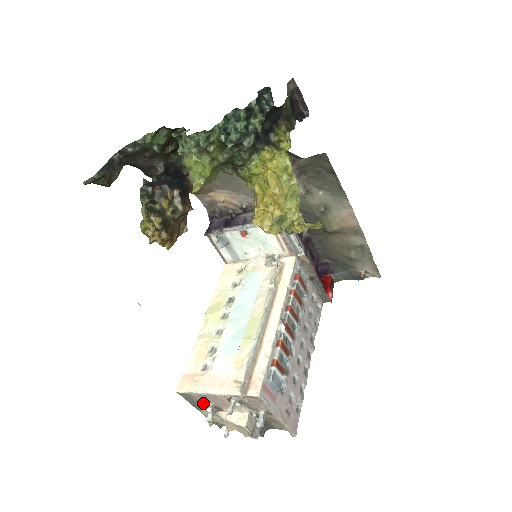
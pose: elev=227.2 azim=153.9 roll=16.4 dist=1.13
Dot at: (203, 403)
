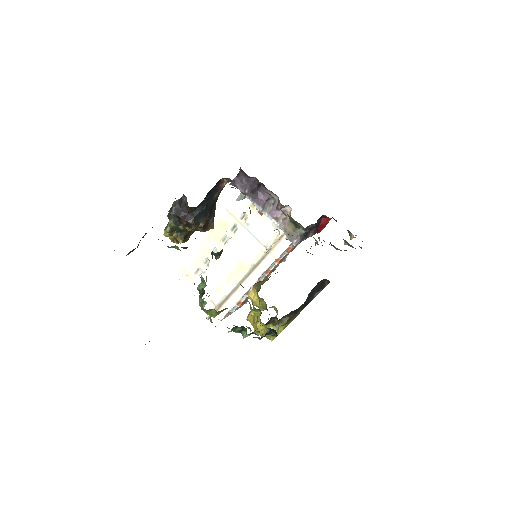
Dot at: occluded
